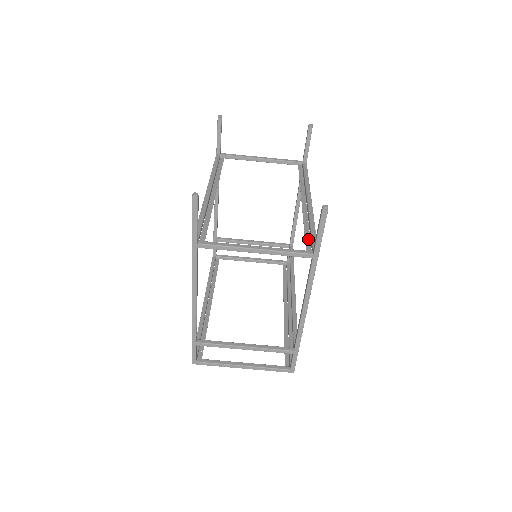
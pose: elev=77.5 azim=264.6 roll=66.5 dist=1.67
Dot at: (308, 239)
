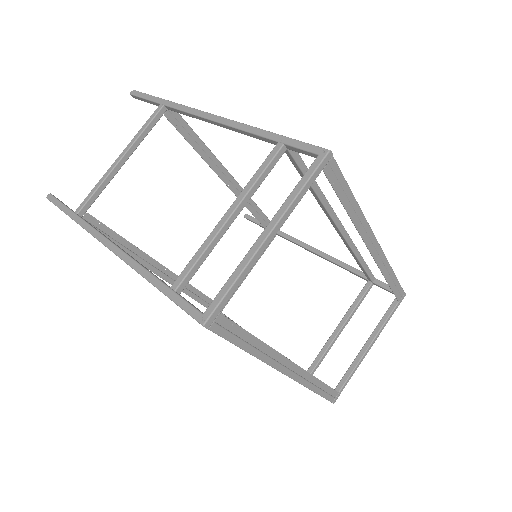
Dot at: (185, 134)
